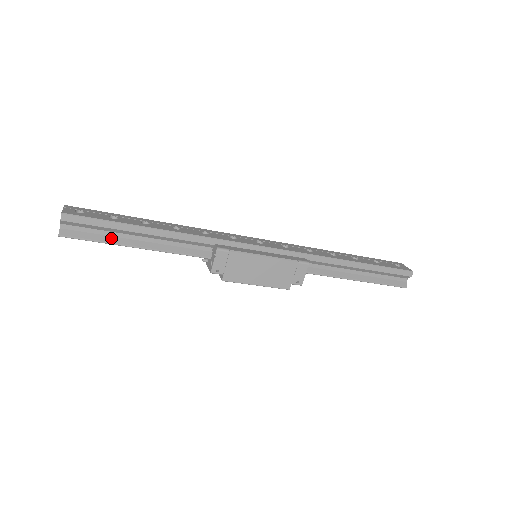
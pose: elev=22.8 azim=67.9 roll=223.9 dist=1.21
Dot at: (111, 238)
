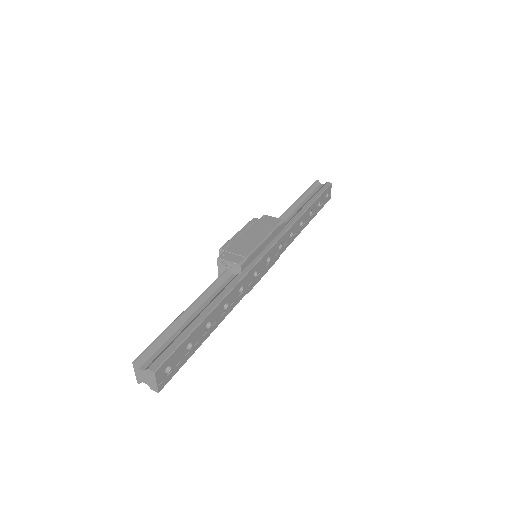
Dot at: occluded
